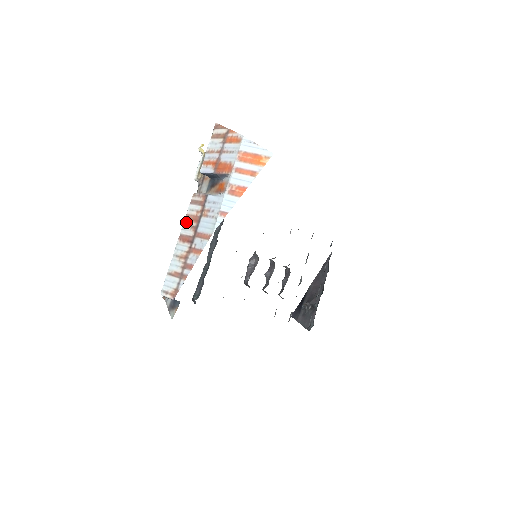
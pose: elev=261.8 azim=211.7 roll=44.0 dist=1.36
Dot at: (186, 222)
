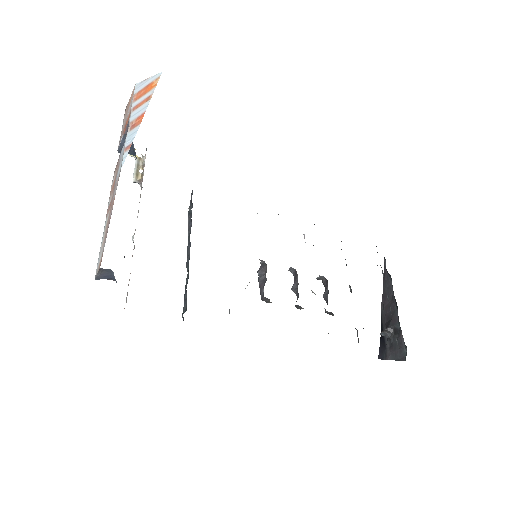
Dot at: (110, 196)
